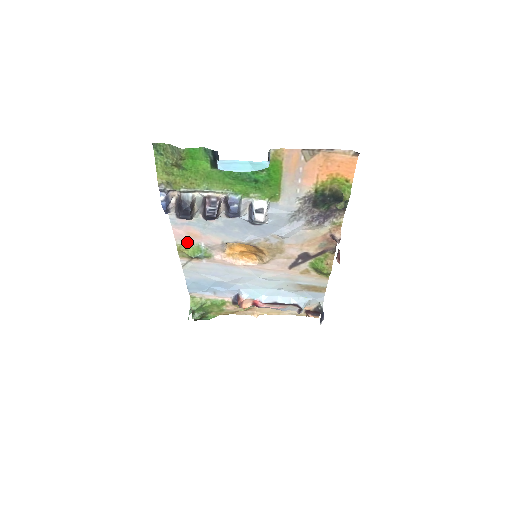
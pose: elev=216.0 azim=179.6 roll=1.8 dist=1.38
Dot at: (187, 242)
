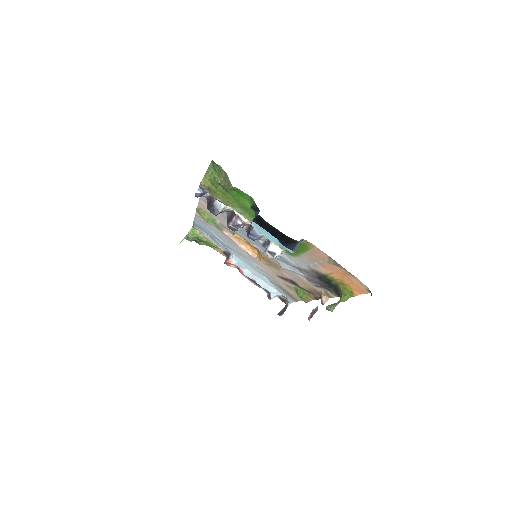
Dot at: (207, 211)
